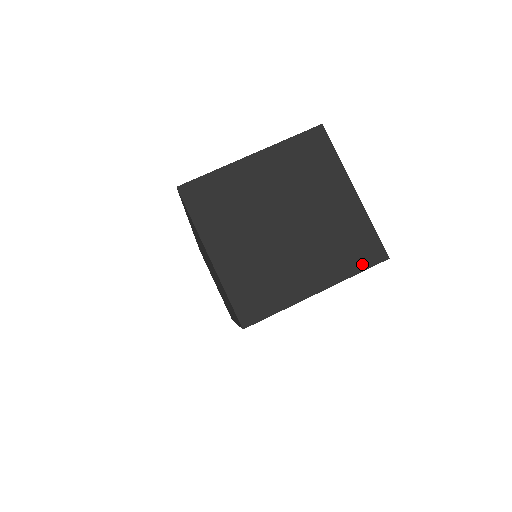
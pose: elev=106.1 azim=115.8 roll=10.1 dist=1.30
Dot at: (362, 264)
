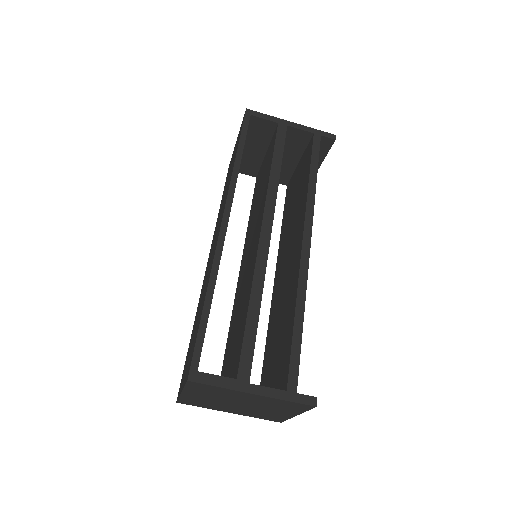
Dot at: (264, 419)
